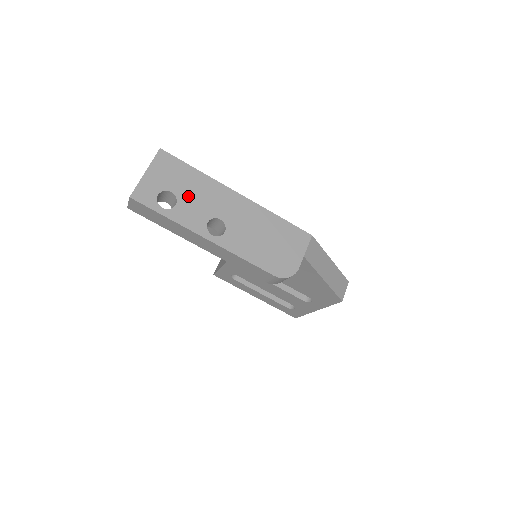
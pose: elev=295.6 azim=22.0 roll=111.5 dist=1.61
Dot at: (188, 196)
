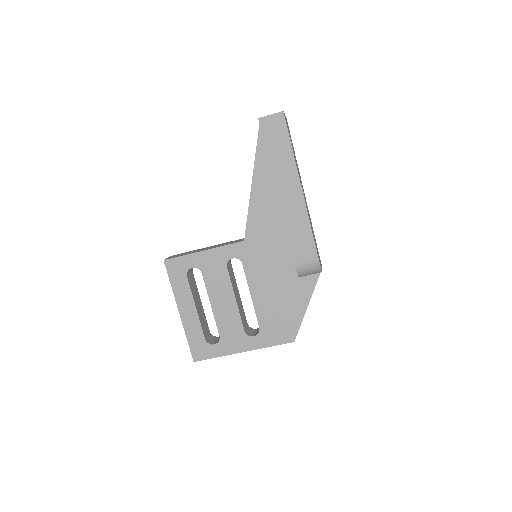
Dot at: occluded
